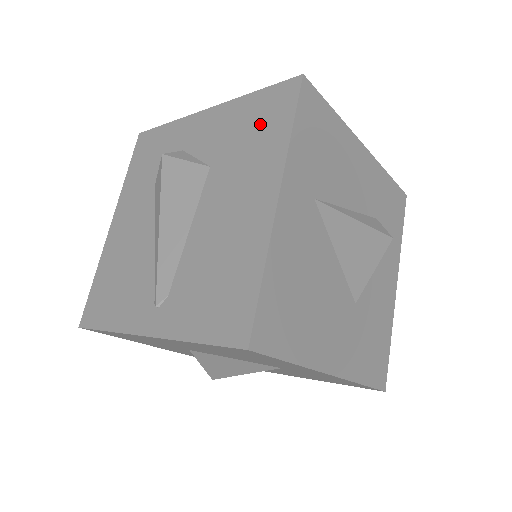
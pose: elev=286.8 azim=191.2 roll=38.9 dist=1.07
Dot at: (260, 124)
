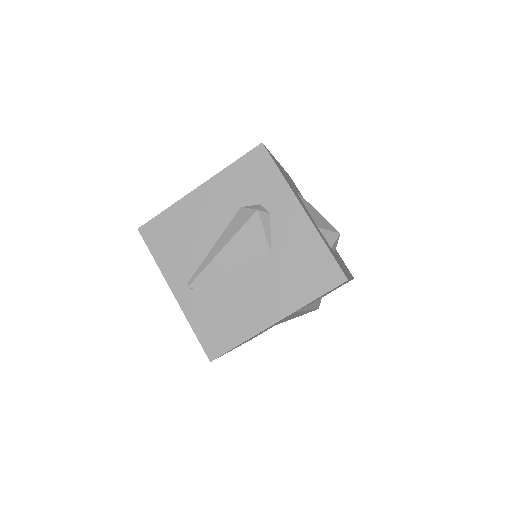
Dot at: (309, 272)
